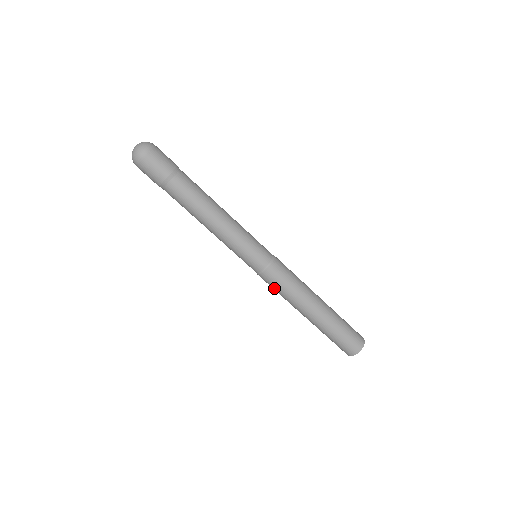
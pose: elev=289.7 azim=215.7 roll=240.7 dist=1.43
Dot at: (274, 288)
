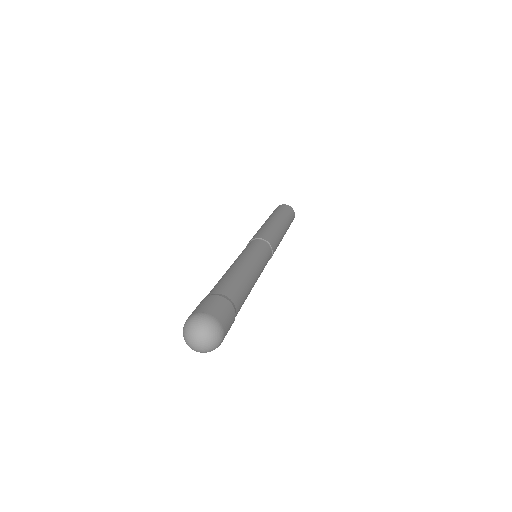
Dot at: occluded
